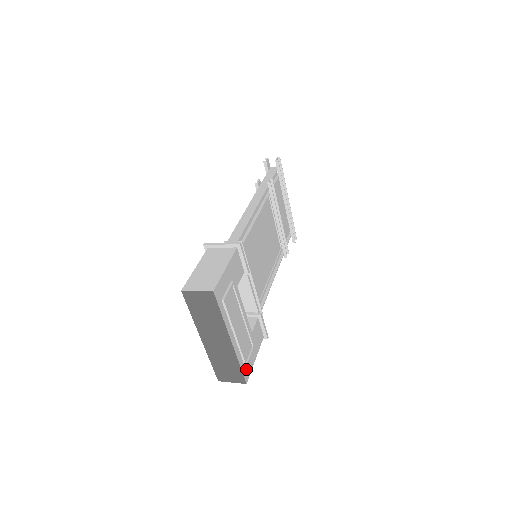
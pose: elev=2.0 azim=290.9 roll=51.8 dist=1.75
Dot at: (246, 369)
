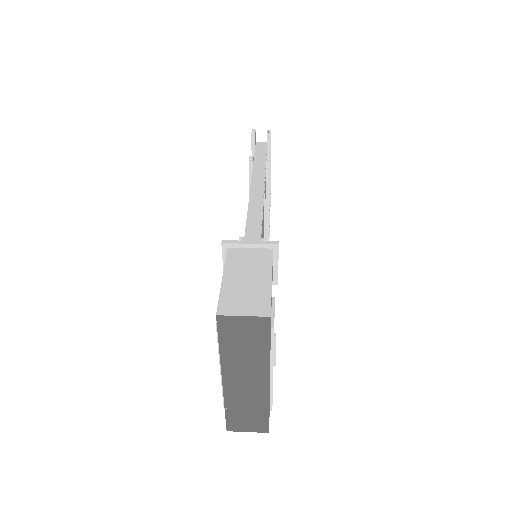
Dot at: (269, 413)
